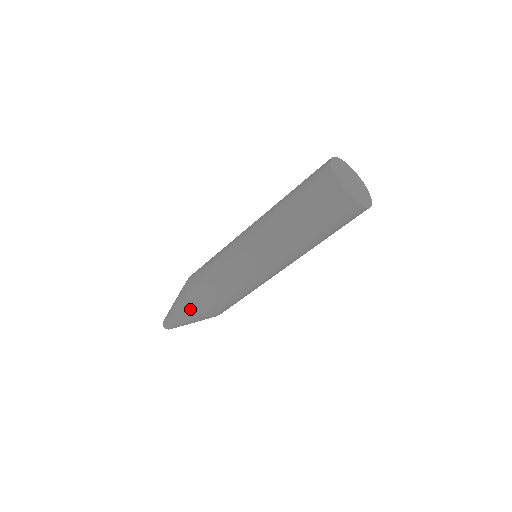
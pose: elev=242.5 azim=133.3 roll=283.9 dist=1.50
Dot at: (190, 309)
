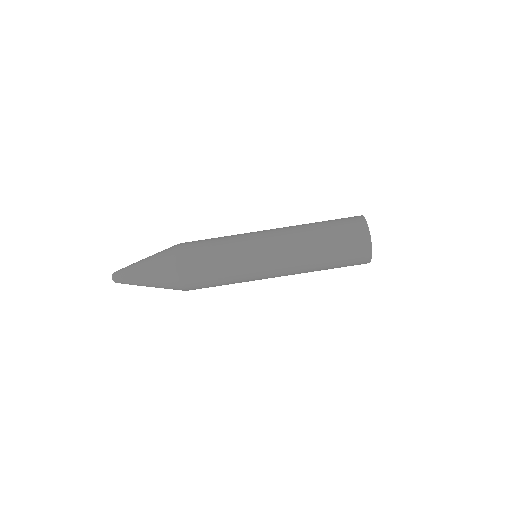
Dot at: (170, 268)
